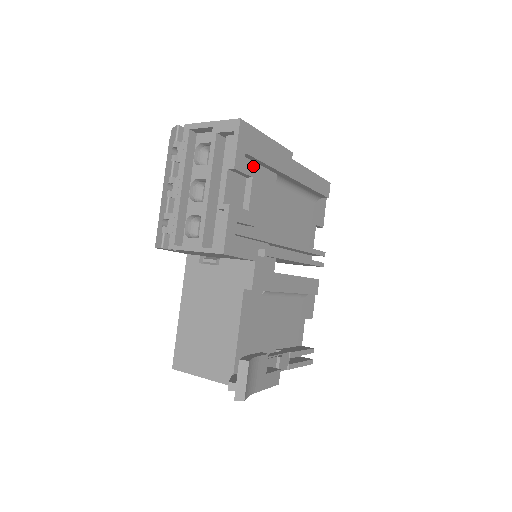
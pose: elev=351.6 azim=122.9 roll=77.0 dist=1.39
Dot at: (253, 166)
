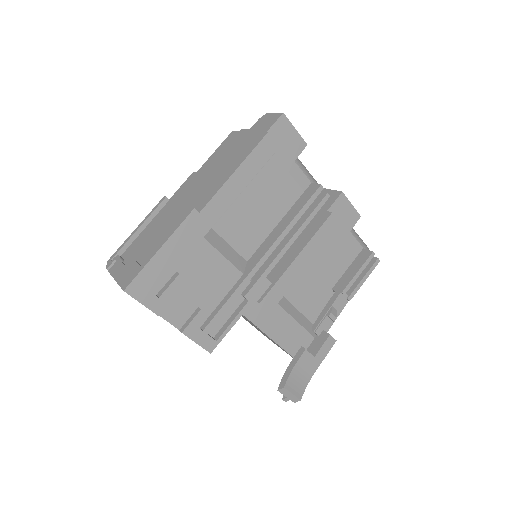
Dot at: (171, 287)
